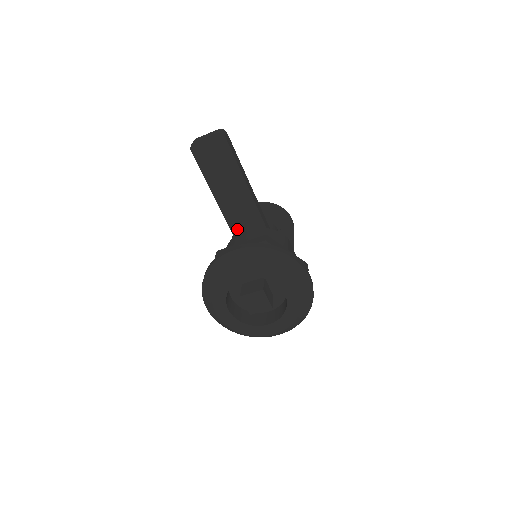
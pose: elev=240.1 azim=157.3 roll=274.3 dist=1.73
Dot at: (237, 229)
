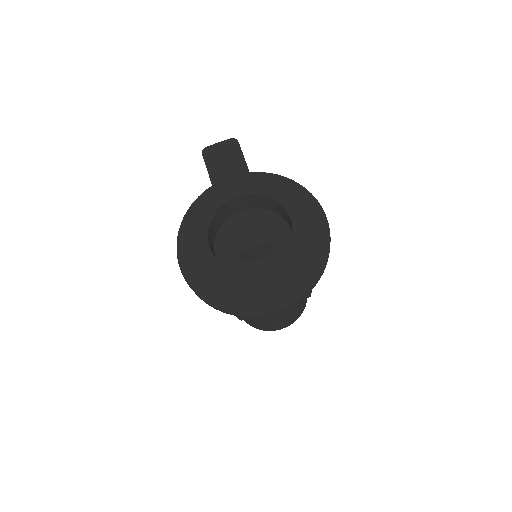
Dot at: occluded
